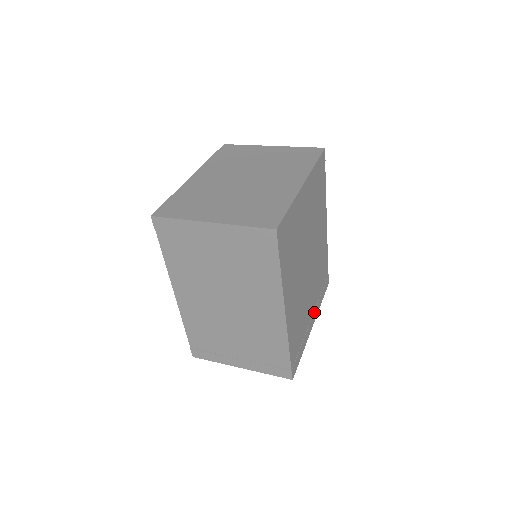
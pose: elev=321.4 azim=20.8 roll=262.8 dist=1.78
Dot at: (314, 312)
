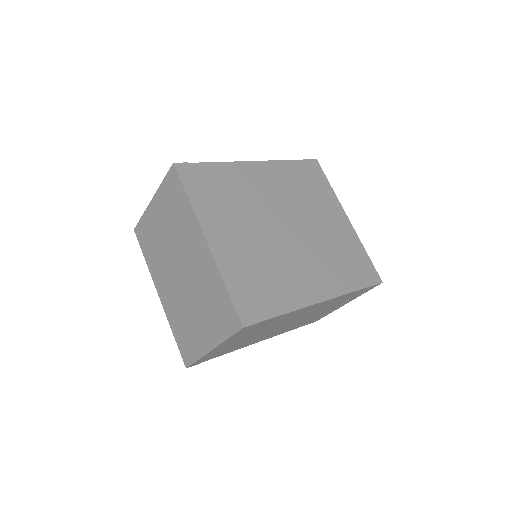
Dot at: (336, 212)
